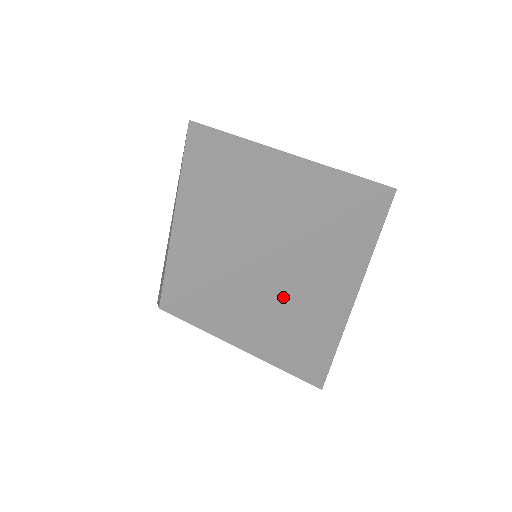
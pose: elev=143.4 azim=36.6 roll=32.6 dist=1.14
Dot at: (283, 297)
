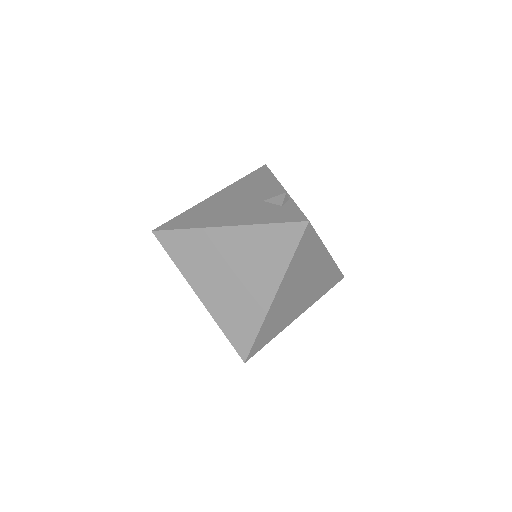
Dot at: (291, 300)
